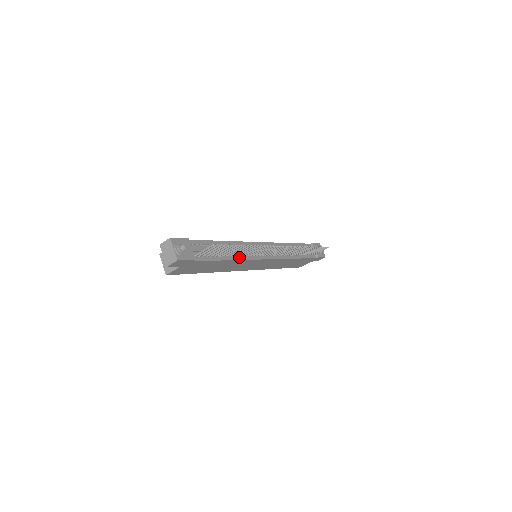
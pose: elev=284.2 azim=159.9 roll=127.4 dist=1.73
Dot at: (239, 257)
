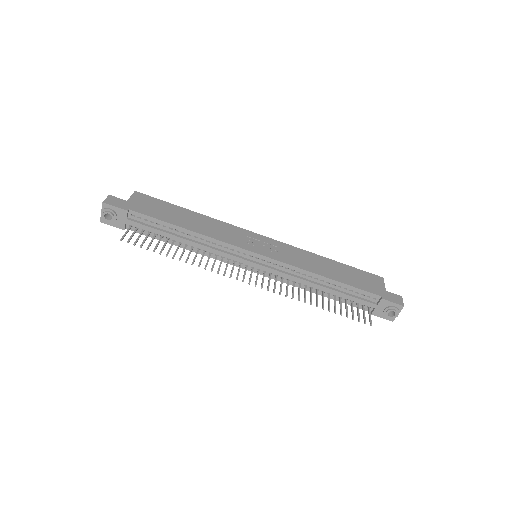
Dot at: (200, 251)
